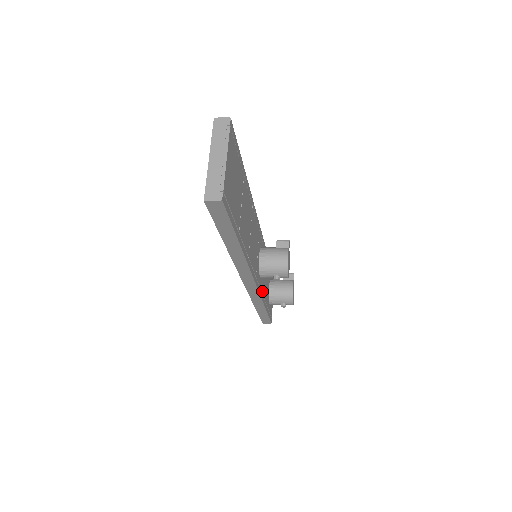
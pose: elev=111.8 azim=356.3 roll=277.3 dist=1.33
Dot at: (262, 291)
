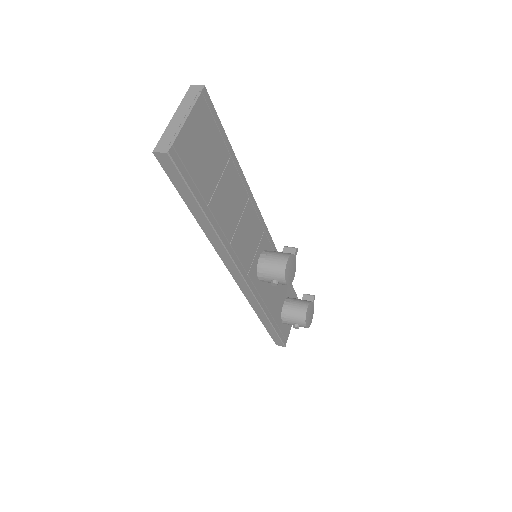
Dot at: (263, 298)
